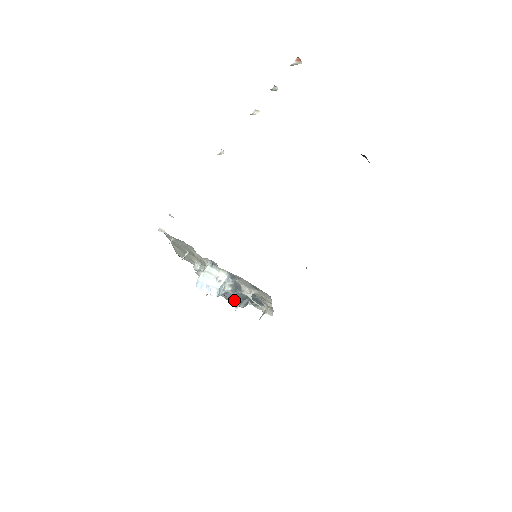
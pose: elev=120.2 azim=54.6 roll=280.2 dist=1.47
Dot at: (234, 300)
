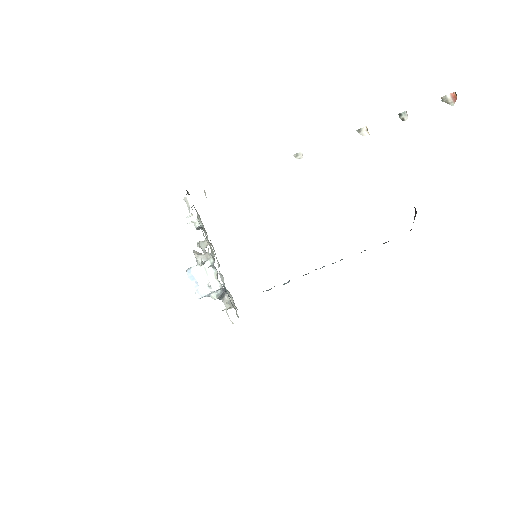
Dot at: occluded
